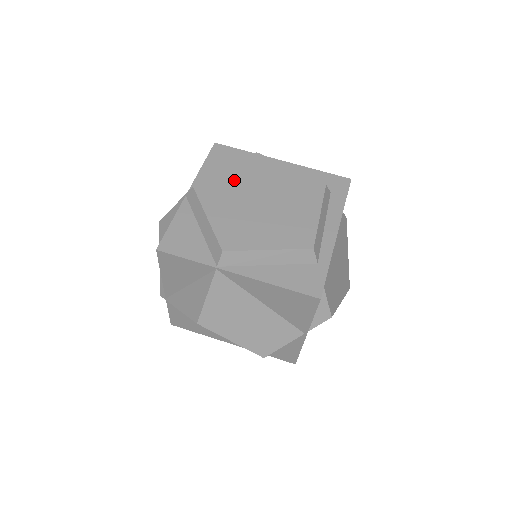
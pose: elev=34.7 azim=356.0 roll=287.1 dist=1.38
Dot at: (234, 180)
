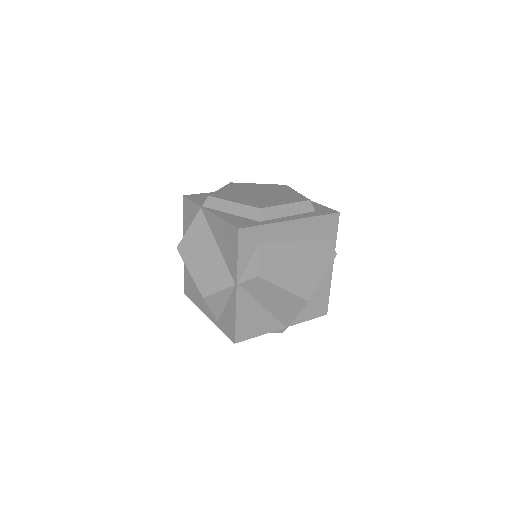
Dot at: (256, 186)
